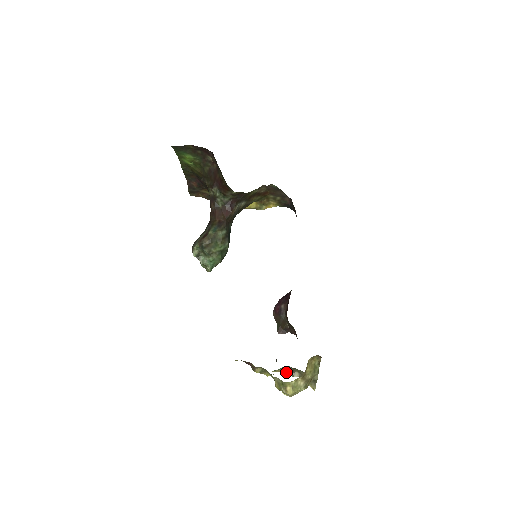
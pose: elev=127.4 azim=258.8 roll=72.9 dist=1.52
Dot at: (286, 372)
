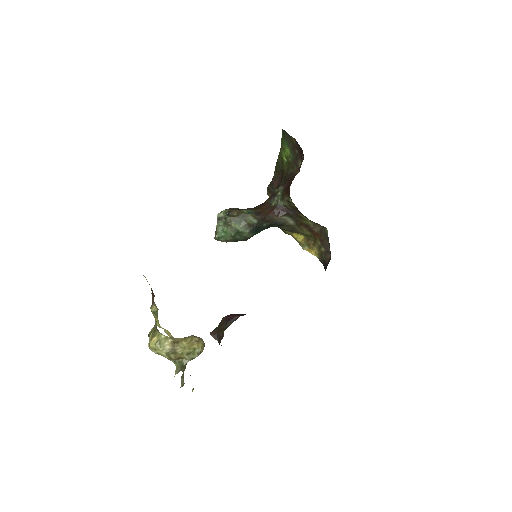
Dot at: occluded
